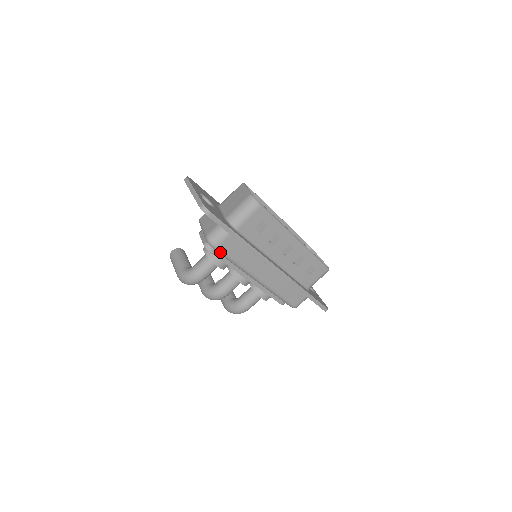
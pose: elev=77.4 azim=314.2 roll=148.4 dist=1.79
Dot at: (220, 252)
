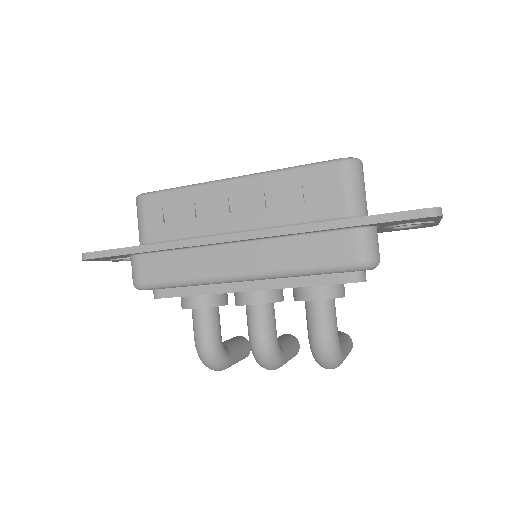
Dot at: (150, 286)
